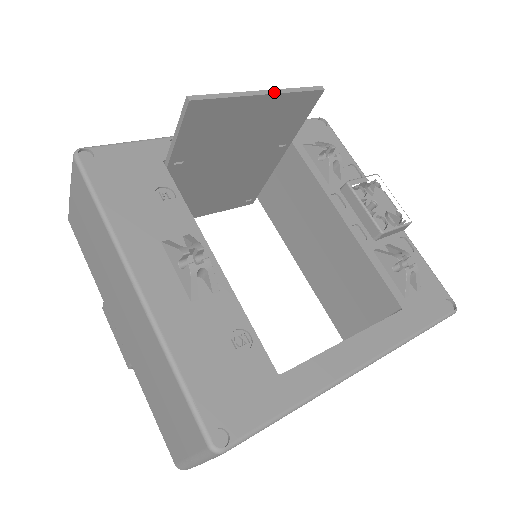
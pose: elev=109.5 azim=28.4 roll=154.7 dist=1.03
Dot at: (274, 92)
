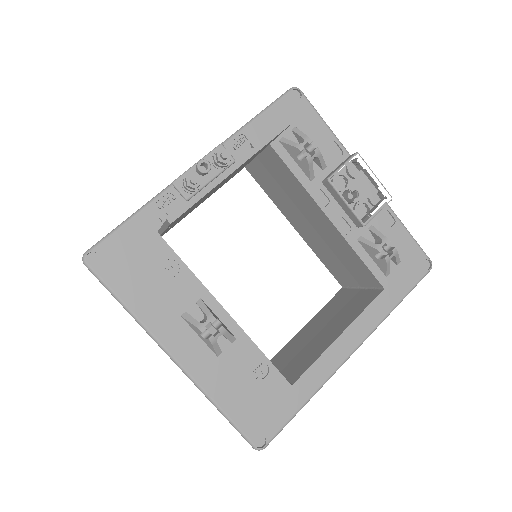
Dot at: (244, 161)
